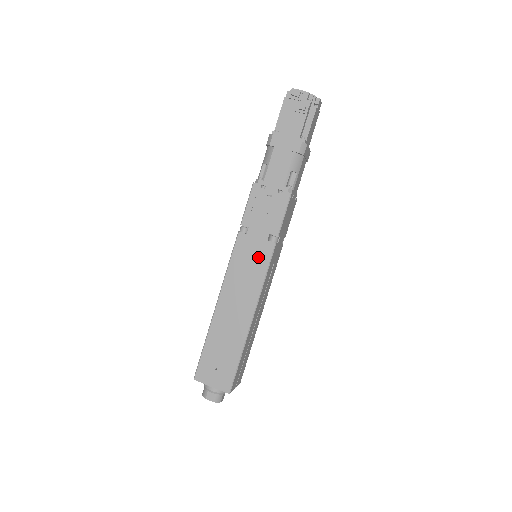
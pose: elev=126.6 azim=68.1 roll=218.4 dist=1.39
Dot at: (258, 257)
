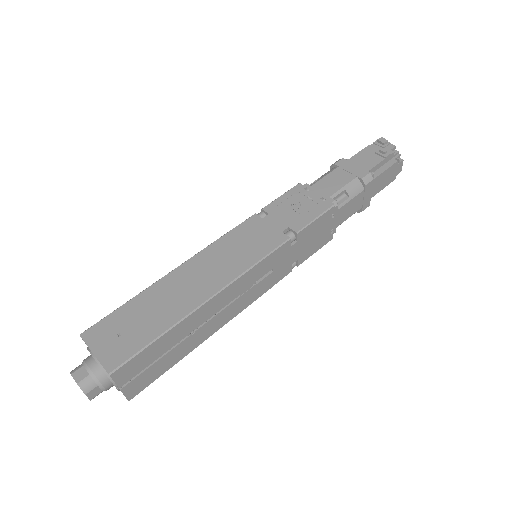
Dot at: (261, 242)
